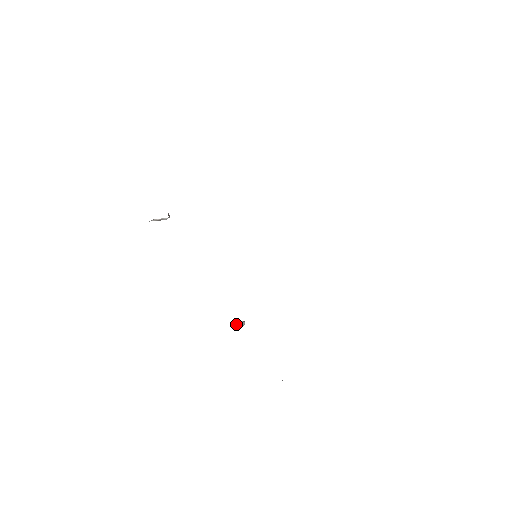
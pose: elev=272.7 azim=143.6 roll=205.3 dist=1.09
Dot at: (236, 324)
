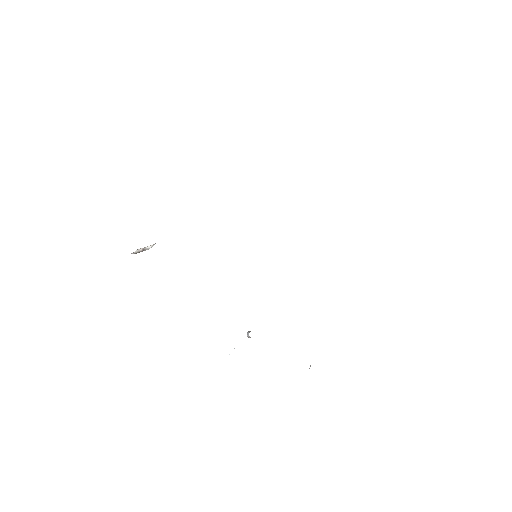
Dot at: (249, 332)
